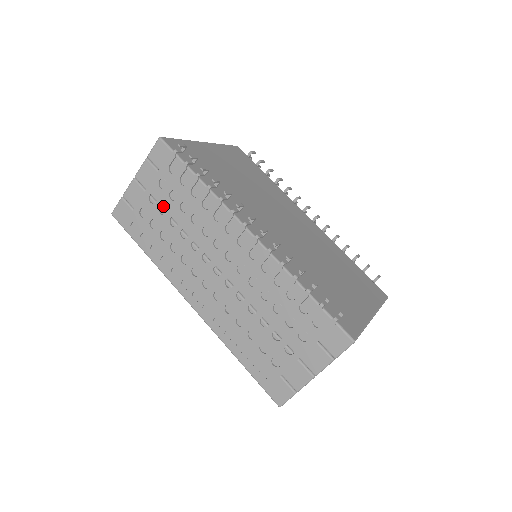
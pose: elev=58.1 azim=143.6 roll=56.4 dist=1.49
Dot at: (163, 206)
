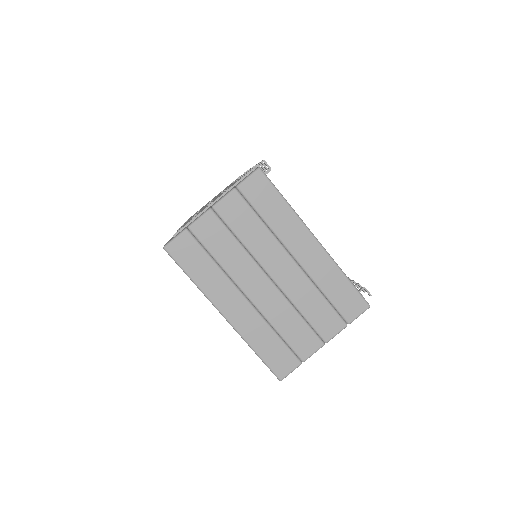
Dot at: occluded
